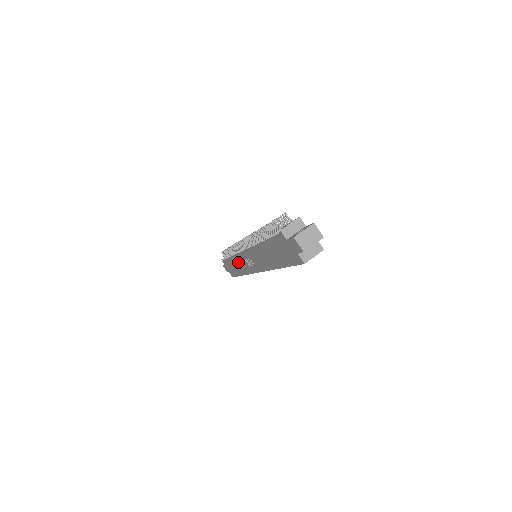
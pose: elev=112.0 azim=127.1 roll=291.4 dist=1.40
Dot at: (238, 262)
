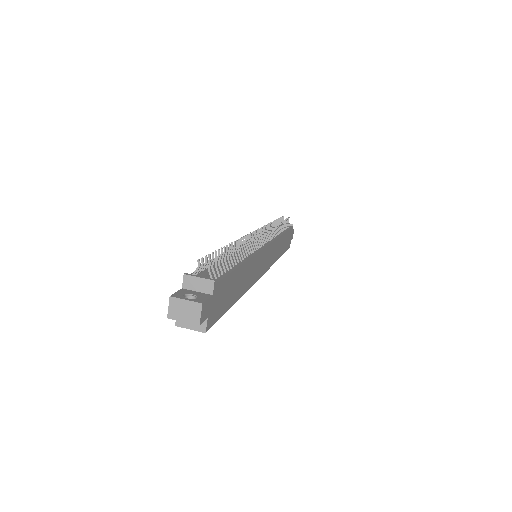
Dot at: occluded
